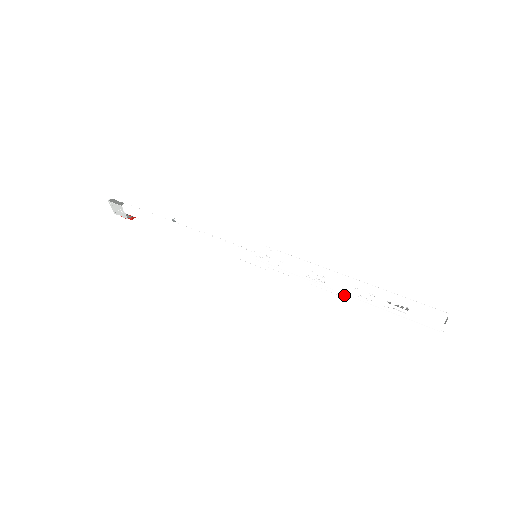
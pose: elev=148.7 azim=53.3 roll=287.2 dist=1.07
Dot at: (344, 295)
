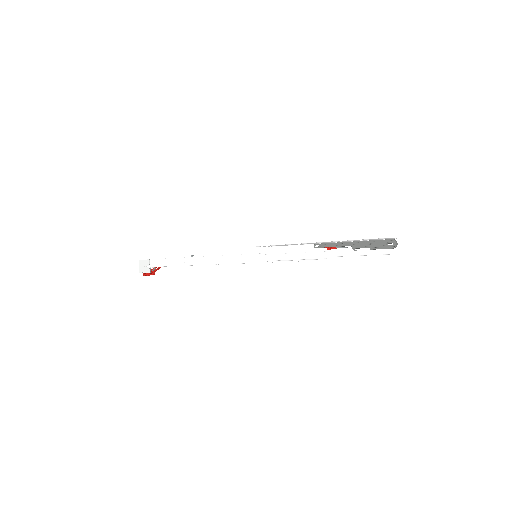
Dot at: (323, 241)
